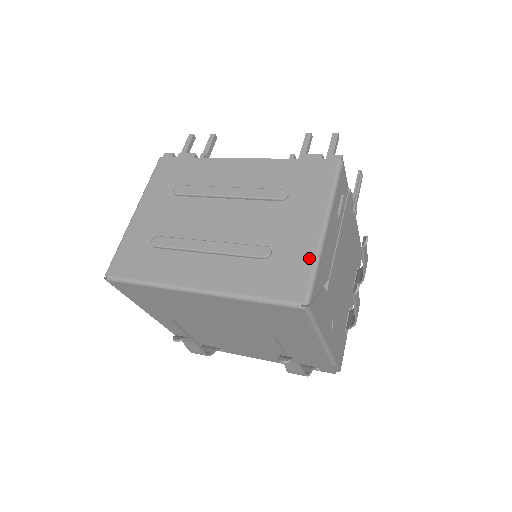
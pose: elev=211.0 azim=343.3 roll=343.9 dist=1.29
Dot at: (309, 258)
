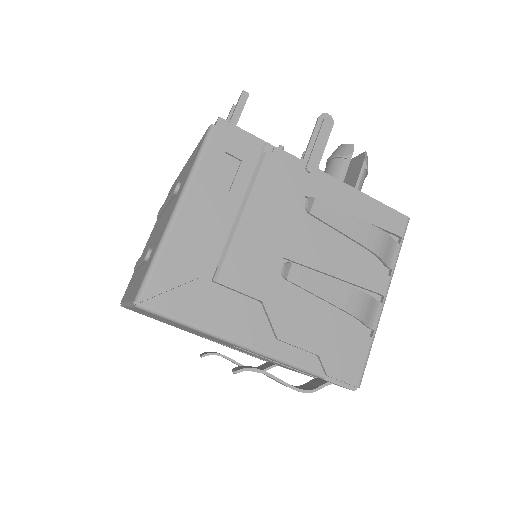
Dot at: (155, 249)
